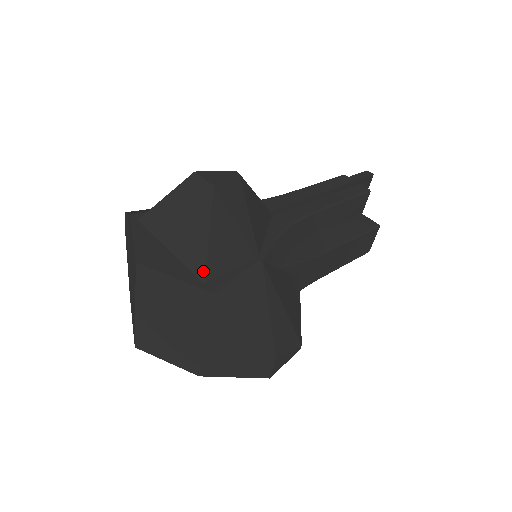
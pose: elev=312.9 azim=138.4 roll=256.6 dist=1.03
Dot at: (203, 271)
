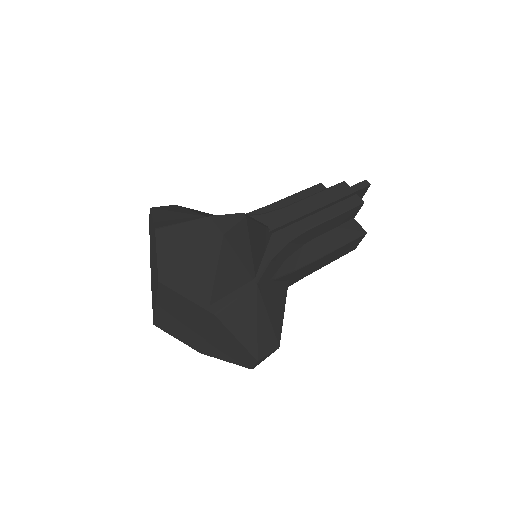
Dot at: (209, 296)
